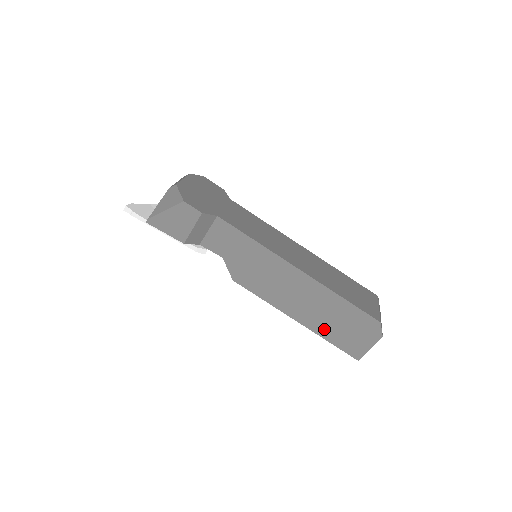
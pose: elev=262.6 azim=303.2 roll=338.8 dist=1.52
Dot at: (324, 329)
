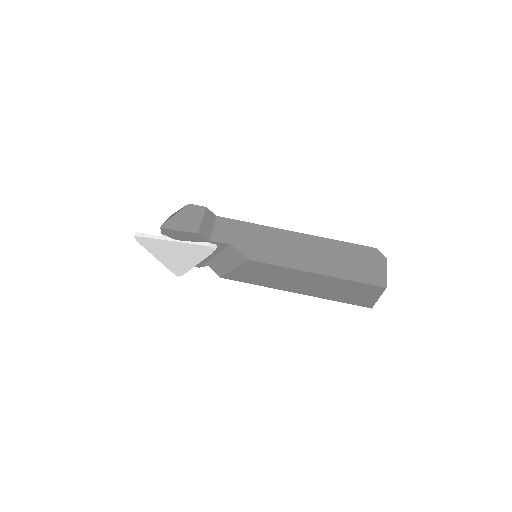
Dot at: (342, 271)
